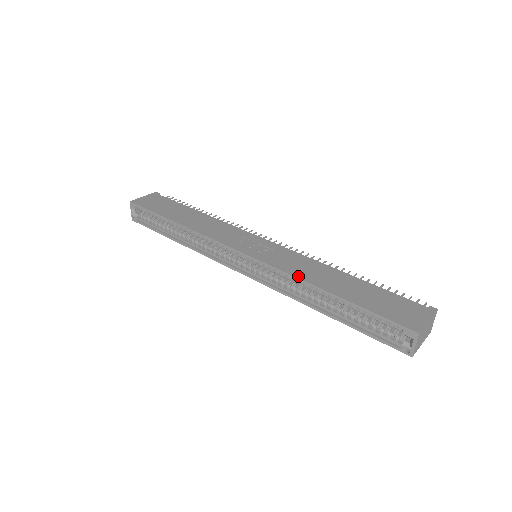
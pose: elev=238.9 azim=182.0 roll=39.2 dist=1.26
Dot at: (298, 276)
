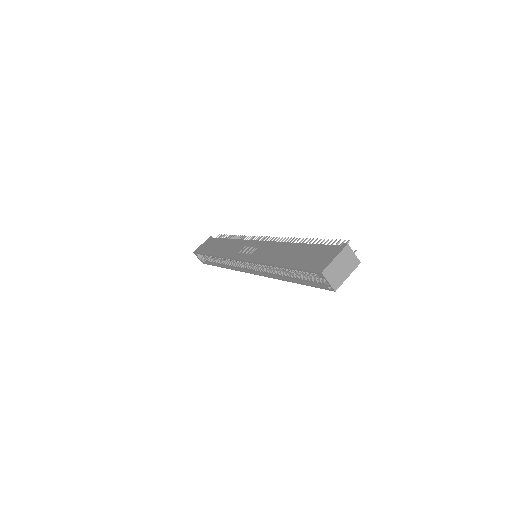
Dot at: (264, 262)
